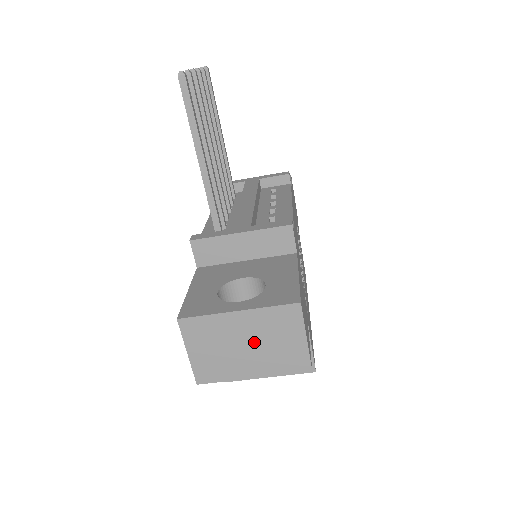
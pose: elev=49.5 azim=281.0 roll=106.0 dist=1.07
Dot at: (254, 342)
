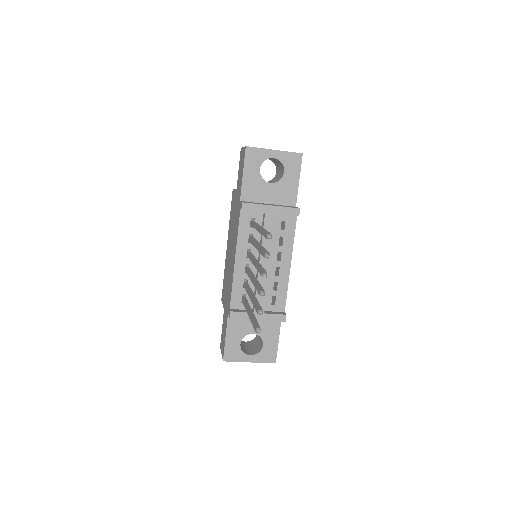
Dot at: occluded
